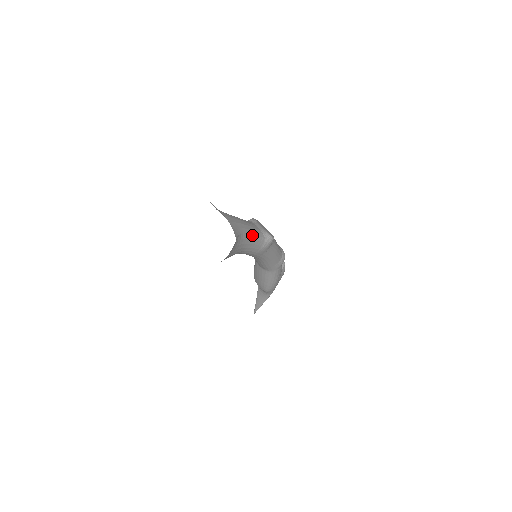
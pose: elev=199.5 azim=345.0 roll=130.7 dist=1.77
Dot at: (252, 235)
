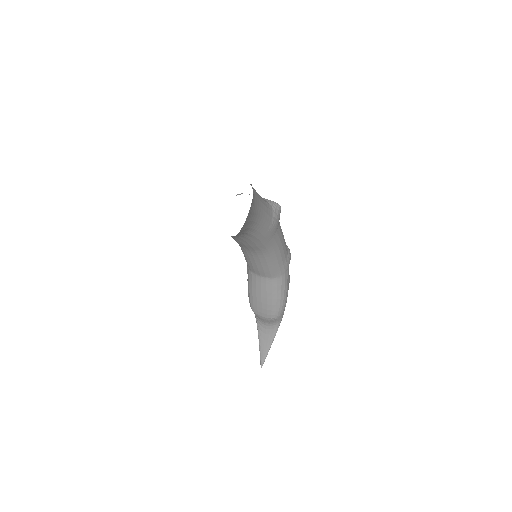
Dot at: (259, 196)
